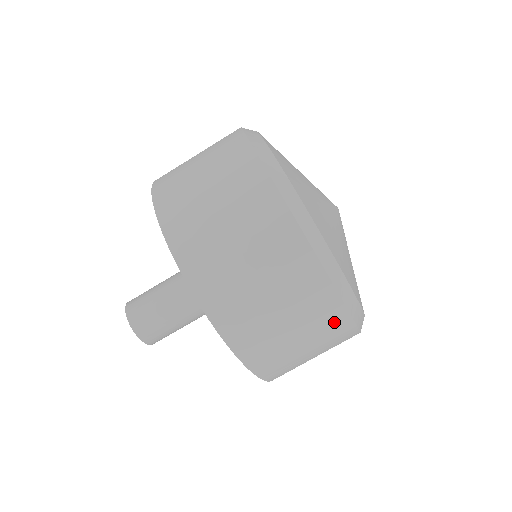
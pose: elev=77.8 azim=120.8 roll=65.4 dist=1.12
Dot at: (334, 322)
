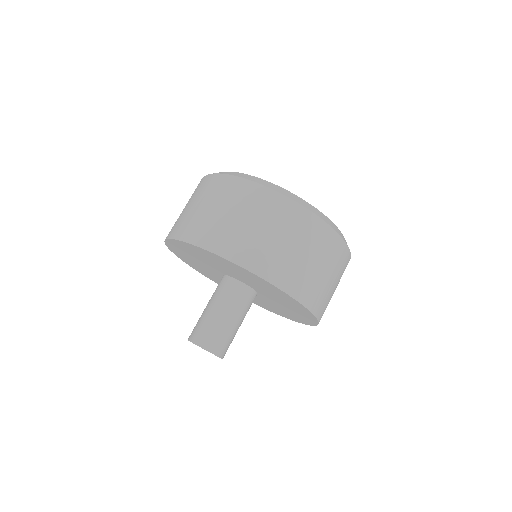
Dot at: (343, 257)
